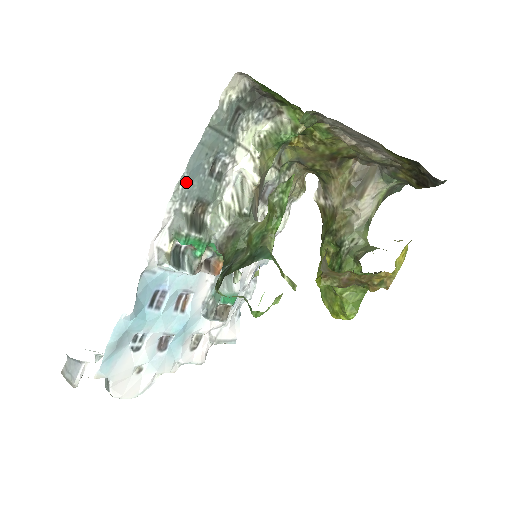
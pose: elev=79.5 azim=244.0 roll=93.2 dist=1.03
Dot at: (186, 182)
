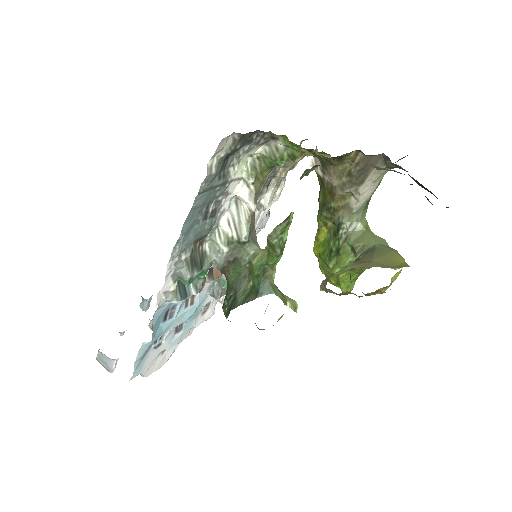
Dot at: (182, 241)
